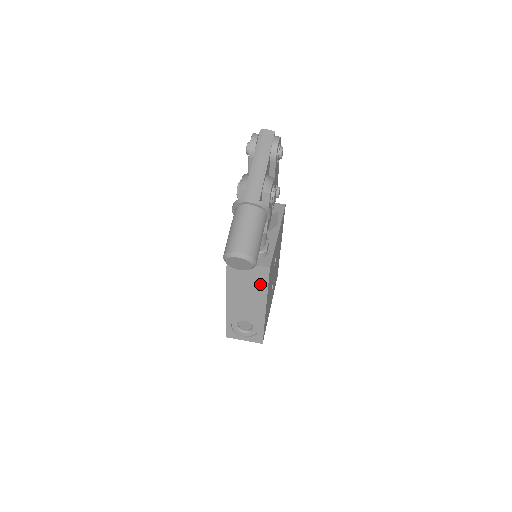
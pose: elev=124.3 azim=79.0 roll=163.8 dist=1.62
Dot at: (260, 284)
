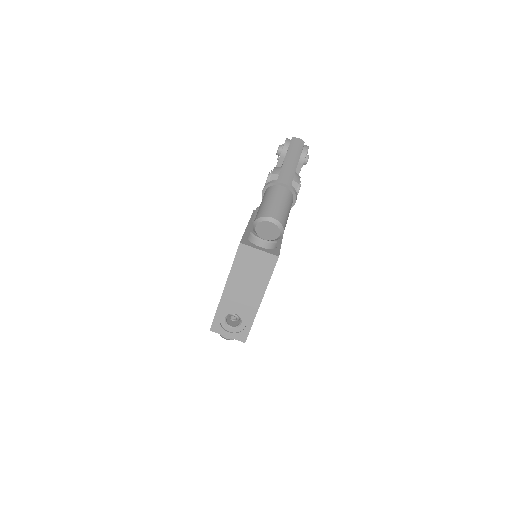
Dot at: (264, 273)
